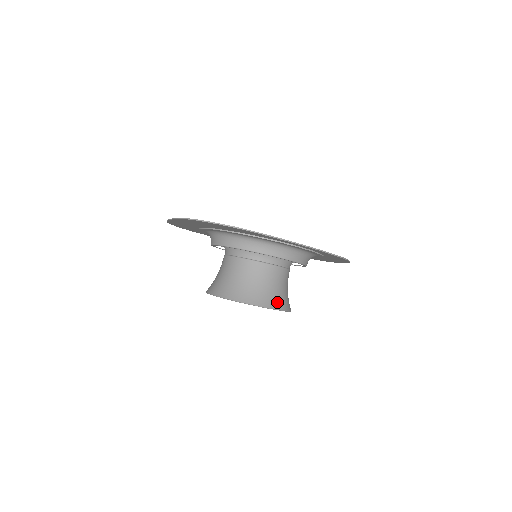
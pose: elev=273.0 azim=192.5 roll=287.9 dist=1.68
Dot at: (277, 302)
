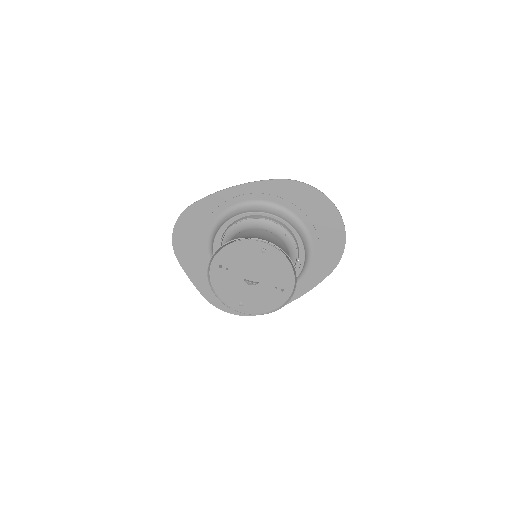
Dot at: occluded
